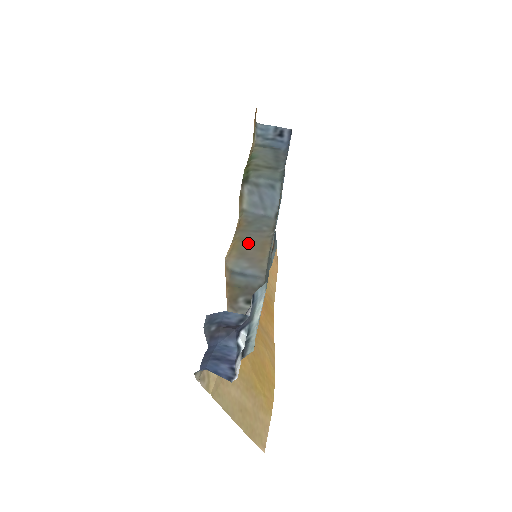
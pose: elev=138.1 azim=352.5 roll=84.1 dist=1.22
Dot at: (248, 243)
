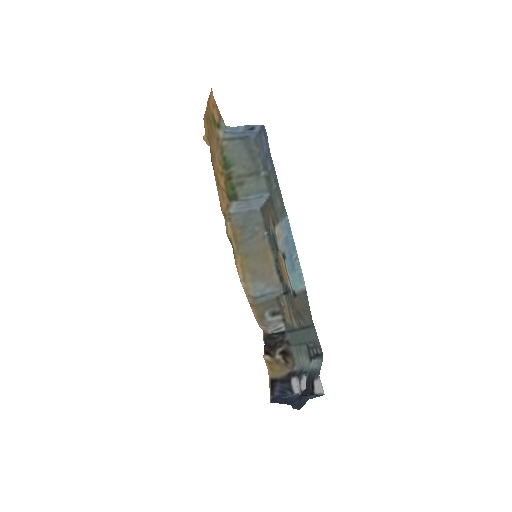
Dot at: (253, 258)
